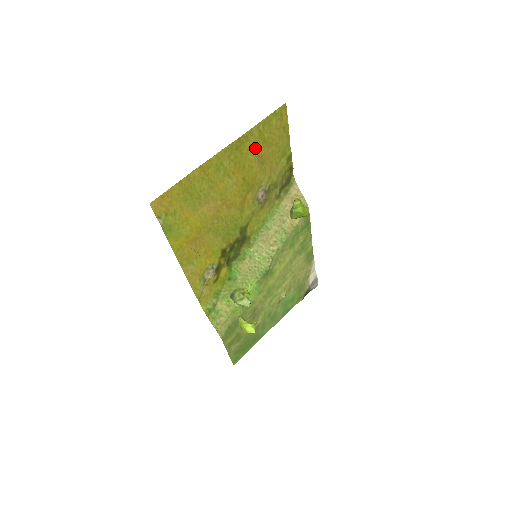
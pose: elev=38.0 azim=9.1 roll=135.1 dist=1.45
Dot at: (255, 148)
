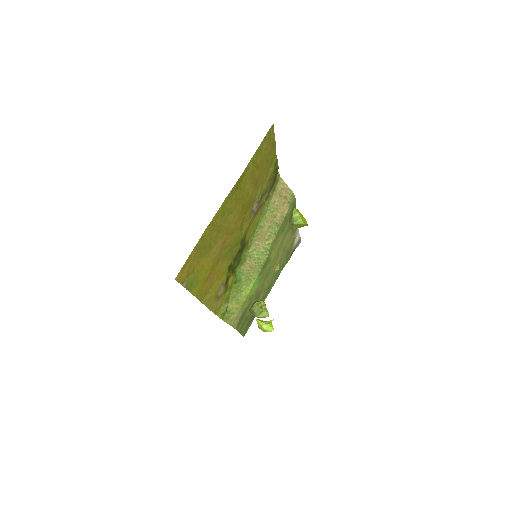
Dot at: (250, 177)
